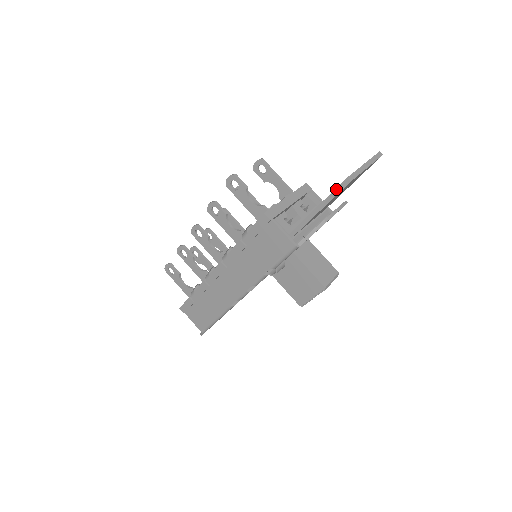
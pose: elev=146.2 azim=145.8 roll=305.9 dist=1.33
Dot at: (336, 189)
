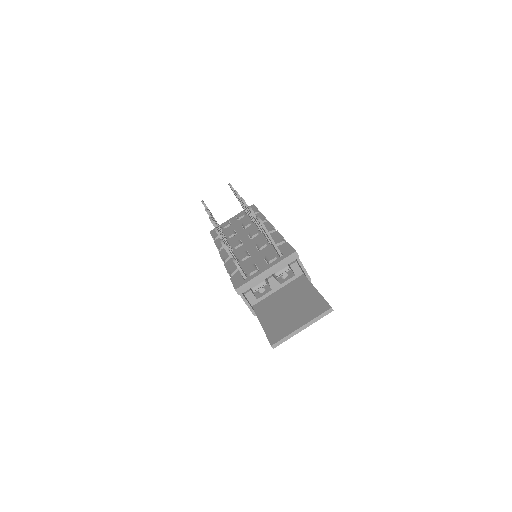
Dot at: occluded
